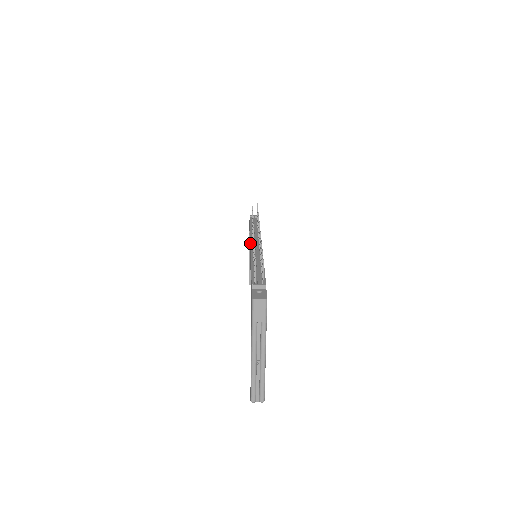
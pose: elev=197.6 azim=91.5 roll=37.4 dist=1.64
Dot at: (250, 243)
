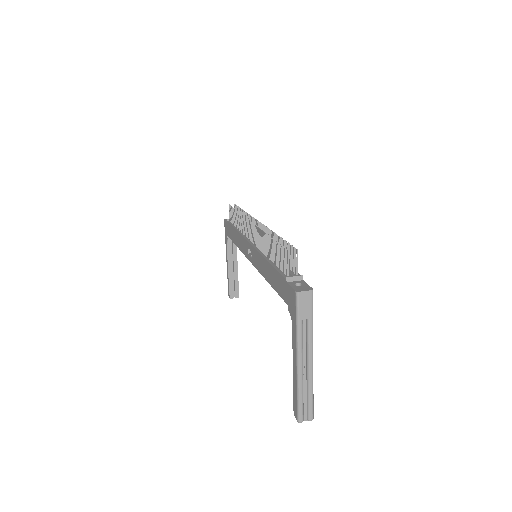
Dot at: (248, 242)
